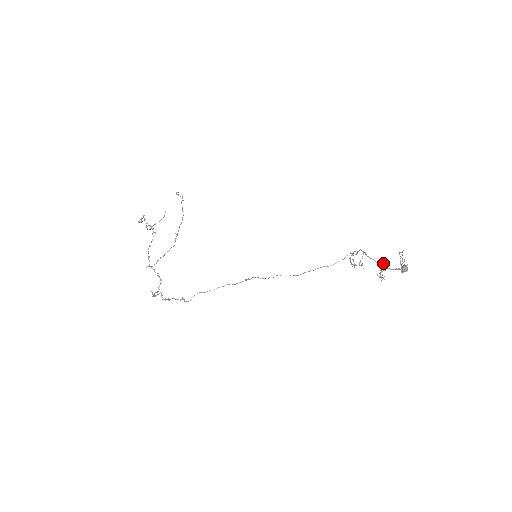
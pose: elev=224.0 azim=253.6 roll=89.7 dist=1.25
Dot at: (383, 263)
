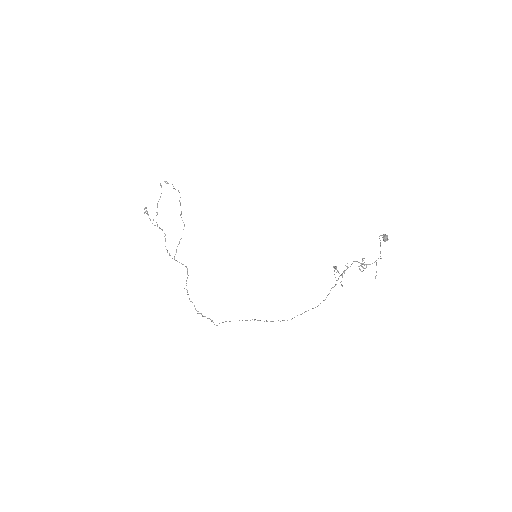
Dot at: occluded
